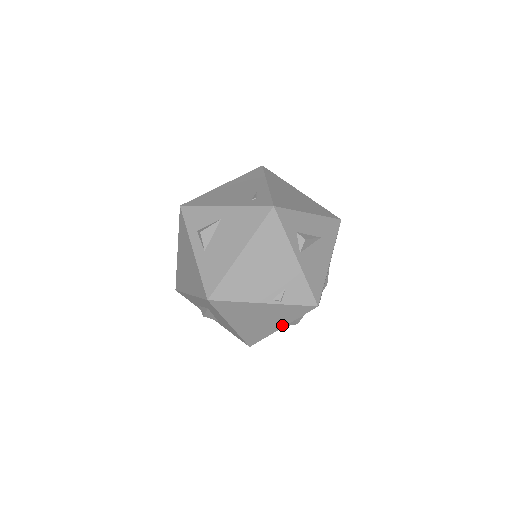
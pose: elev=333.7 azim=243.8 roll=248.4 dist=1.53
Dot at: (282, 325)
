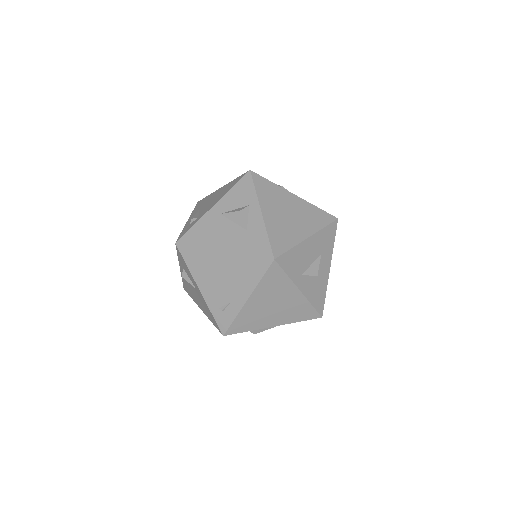
Dot at: occluded
